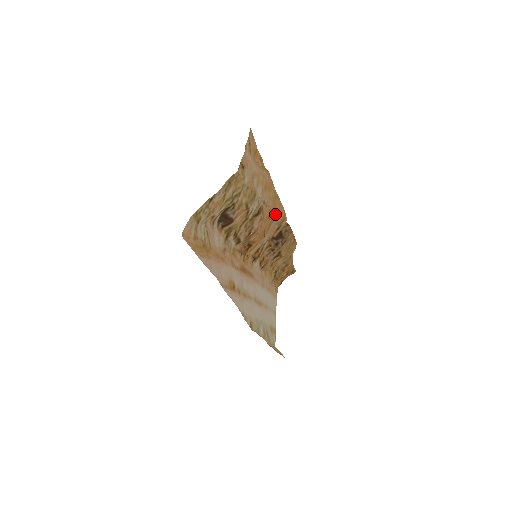
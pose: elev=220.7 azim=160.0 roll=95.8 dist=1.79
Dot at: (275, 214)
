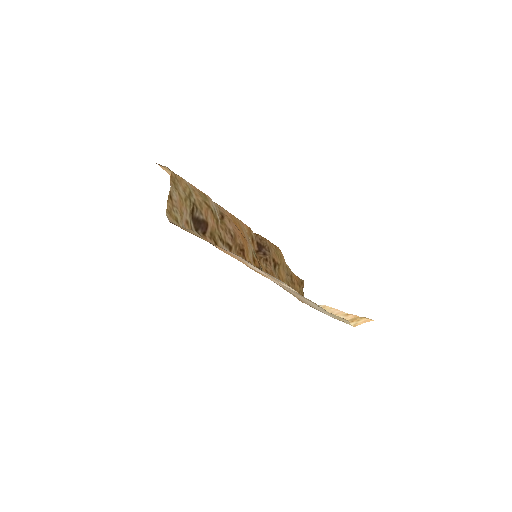
Dot at: (237, 221)
